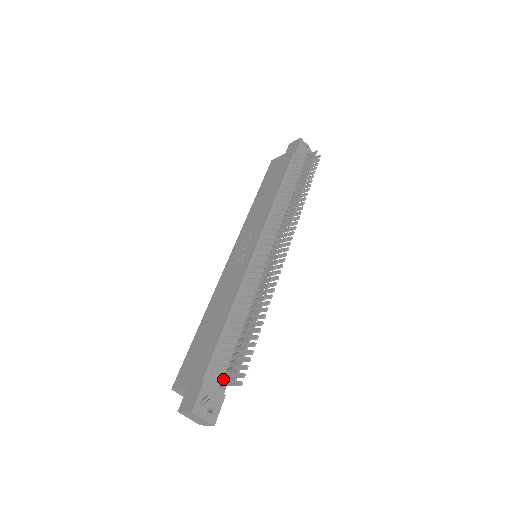
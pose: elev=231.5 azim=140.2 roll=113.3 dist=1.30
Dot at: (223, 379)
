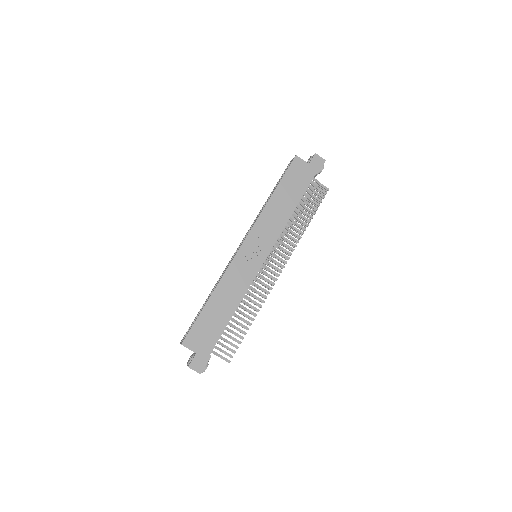
Dot at: (220, 356)
